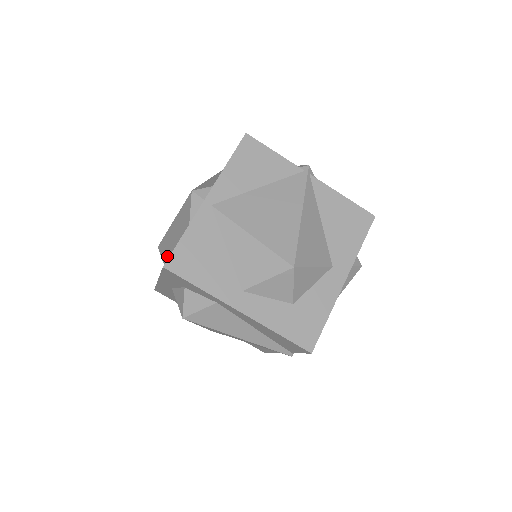
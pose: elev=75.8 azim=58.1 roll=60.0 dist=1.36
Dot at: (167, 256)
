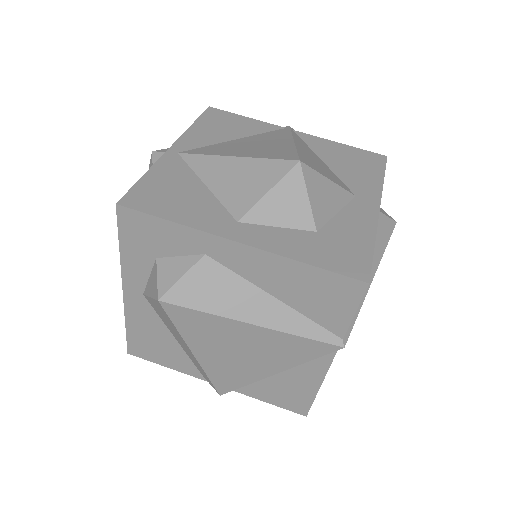
Dot at: occluded
